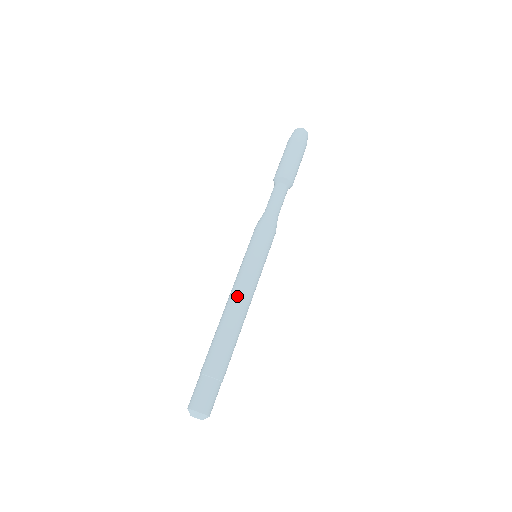
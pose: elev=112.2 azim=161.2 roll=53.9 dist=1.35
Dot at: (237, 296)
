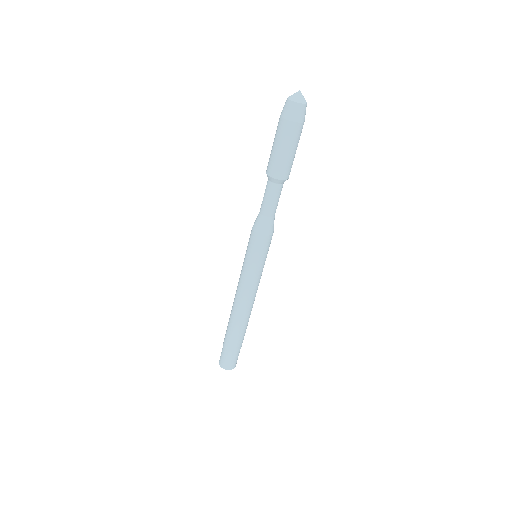
Dot at: (253, 299)
